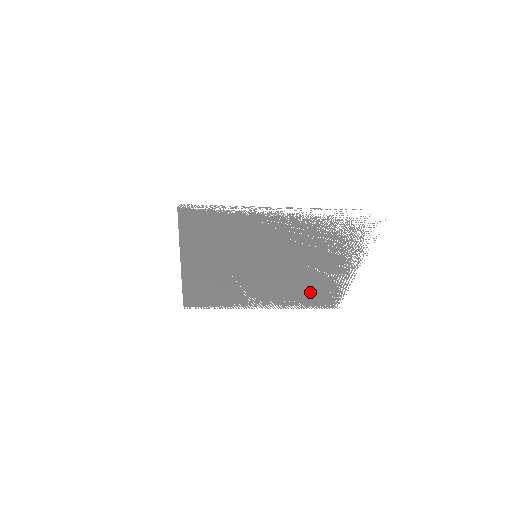
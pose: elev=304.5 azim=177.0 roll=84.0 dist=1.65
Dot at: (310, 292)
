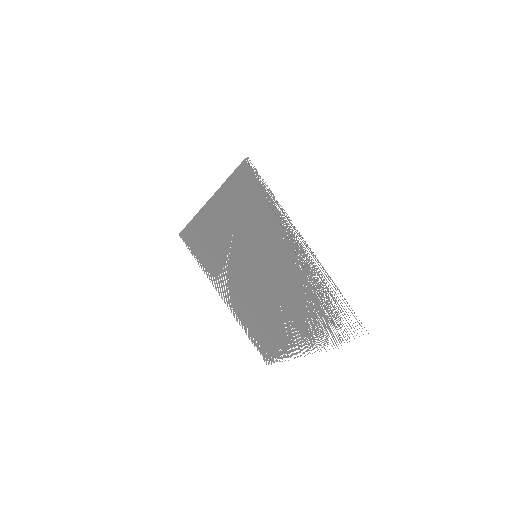
Dot at: (262, 328)
